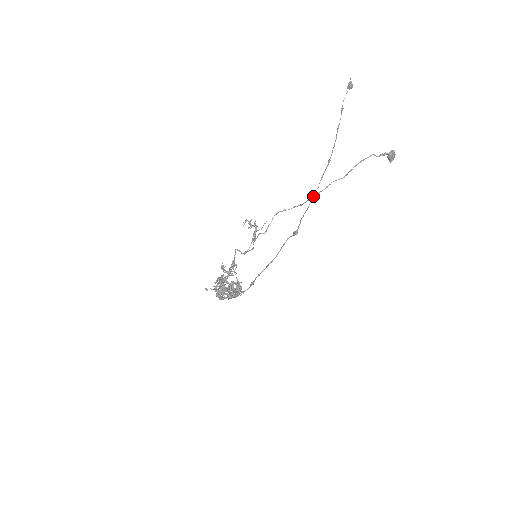
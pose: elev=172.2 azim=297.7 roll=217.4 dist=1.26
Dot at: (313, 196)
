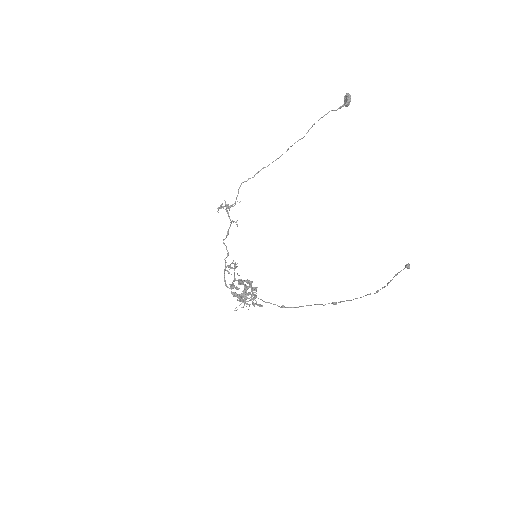
Dot at: (357, 298)
